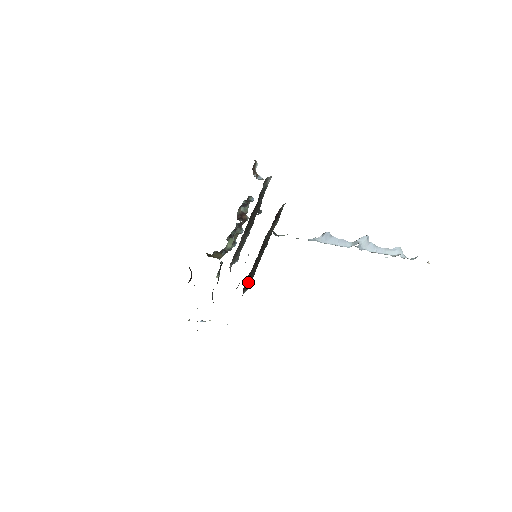
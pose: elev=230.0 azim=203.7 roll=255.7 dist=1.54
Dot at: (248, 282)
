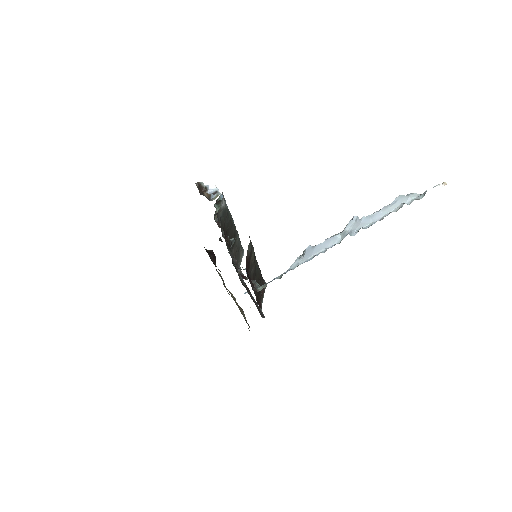
Dot at: (261, 291)
